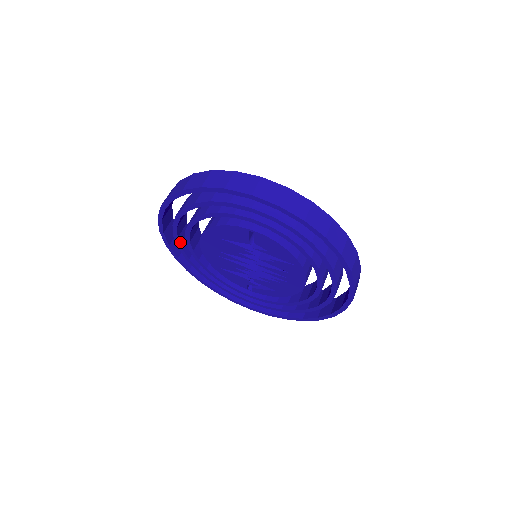
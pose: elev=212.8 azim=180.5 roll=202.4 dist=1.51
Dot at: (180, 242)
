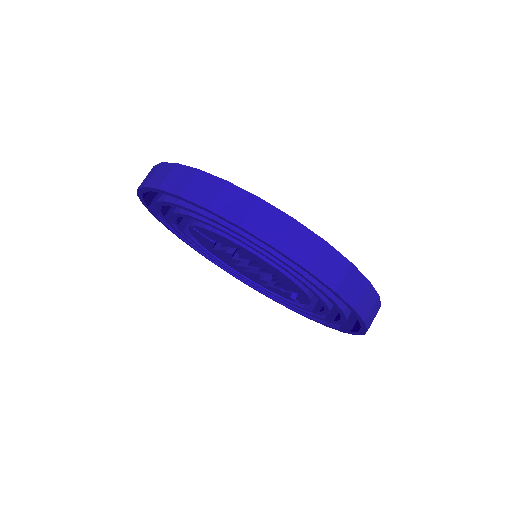
Dot at: (229, 269)
